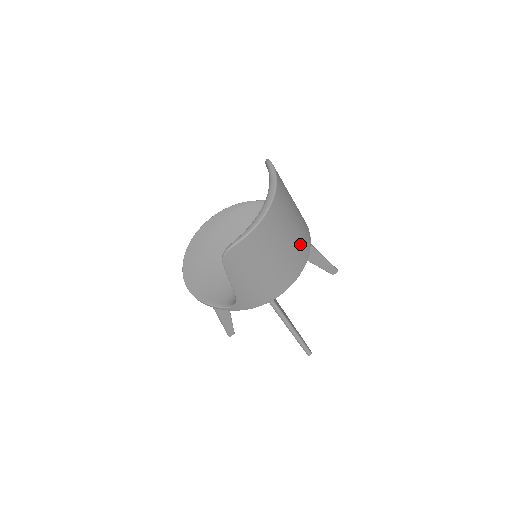
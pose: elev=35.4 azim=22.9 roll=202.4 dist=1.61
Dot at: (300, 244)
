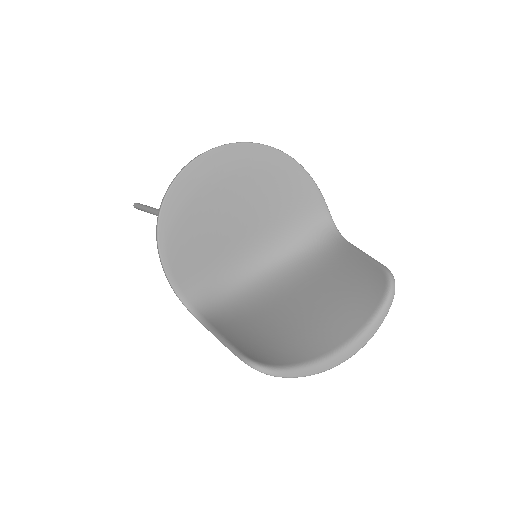
Dot at: occluded
